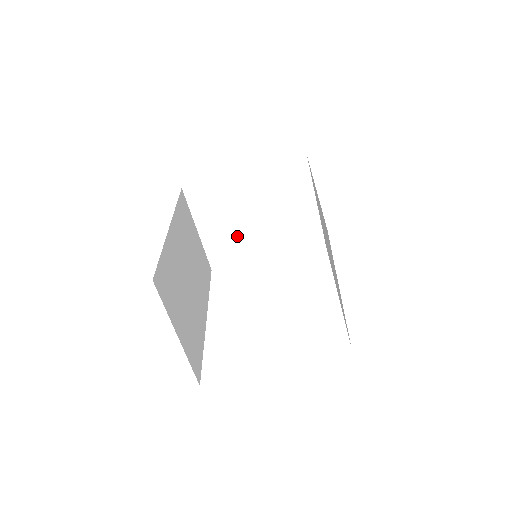
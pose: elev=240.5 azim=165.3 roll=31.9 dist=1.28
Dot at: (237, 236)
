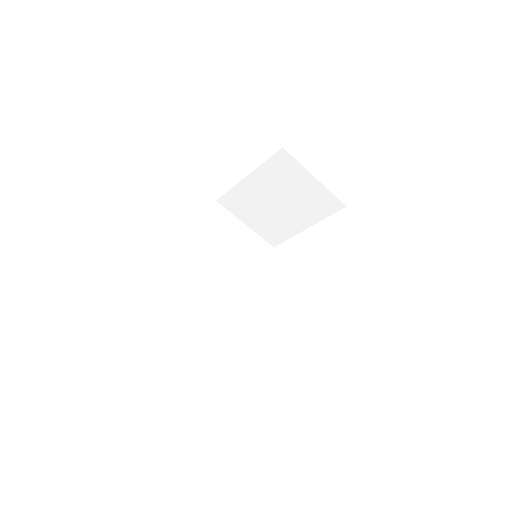
Dot at: (274, 220)
